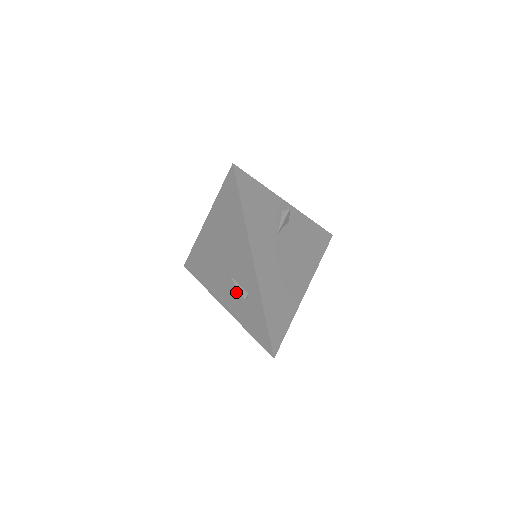
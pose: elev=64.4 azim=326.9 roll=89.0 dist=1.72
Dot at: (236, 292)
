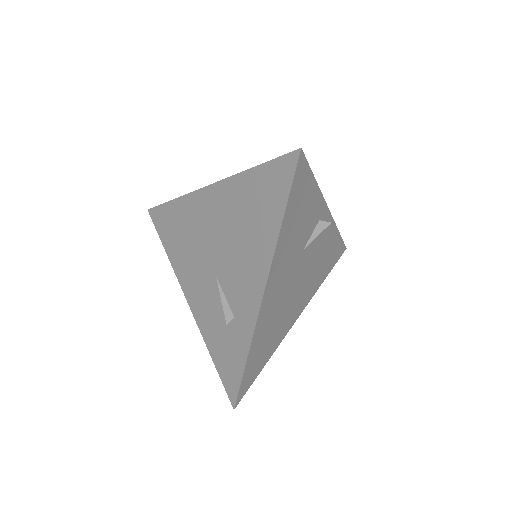
Dot at: (215, 301)
